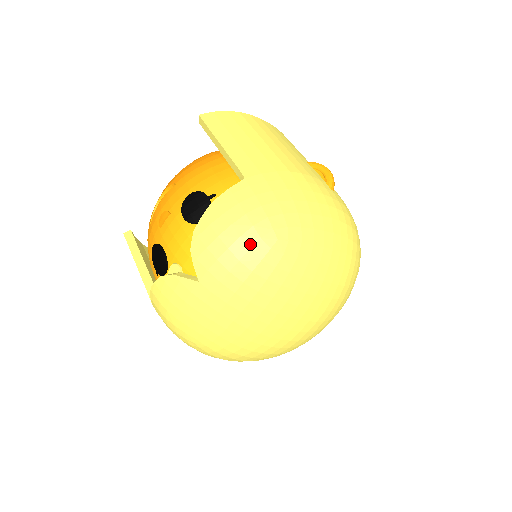
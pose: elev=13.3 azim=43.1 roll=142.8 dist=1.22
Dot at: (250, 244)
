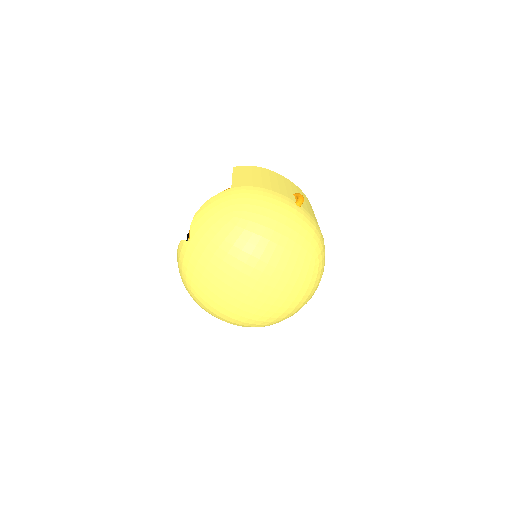
Dot at: (218, 218)
